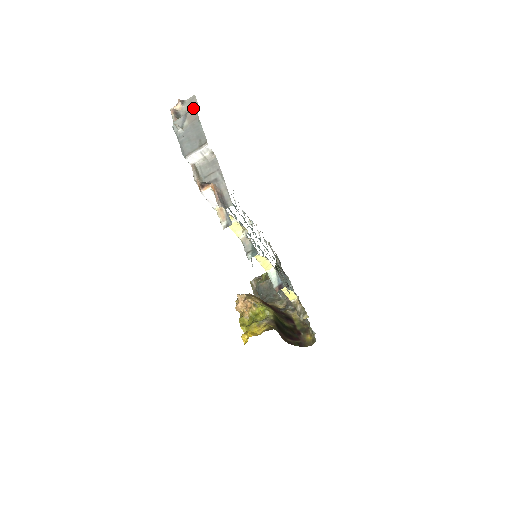
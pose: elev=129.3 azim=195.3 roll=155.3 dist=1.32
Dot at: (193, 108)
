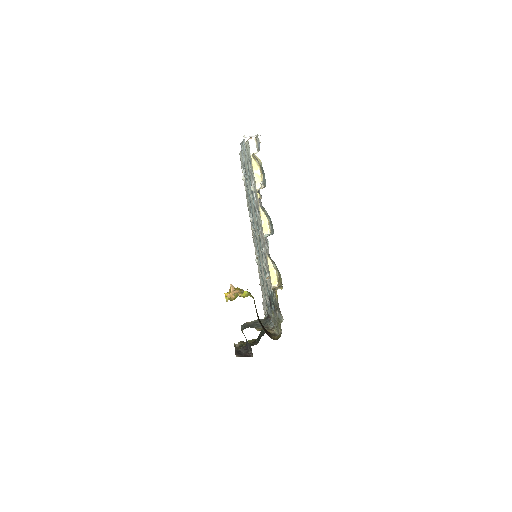
Dot at: occluded
